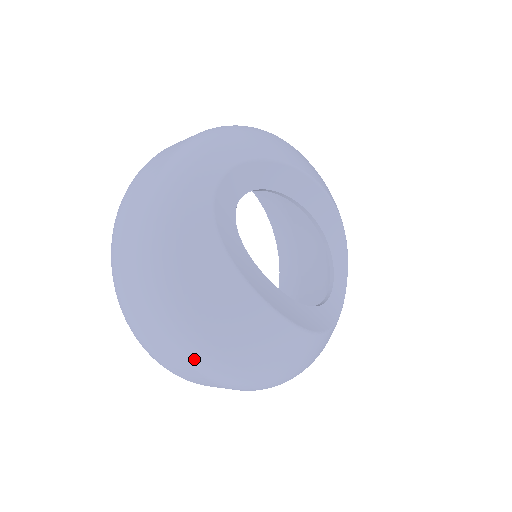
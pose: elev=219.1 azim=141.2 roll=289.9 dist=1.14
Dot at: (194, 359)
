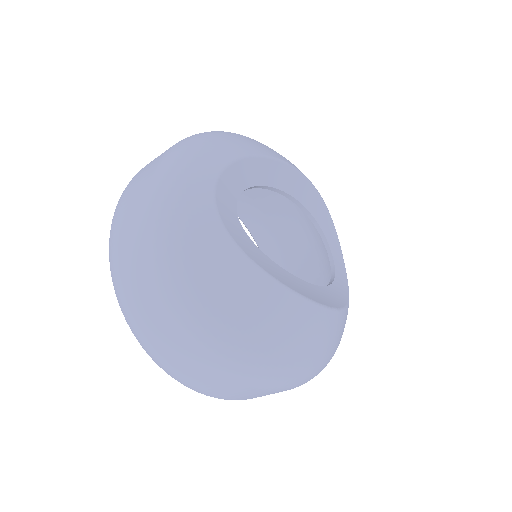
Dot at: (245, 374)
